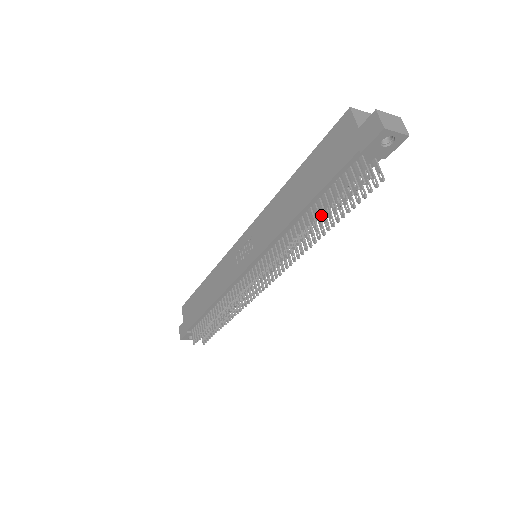
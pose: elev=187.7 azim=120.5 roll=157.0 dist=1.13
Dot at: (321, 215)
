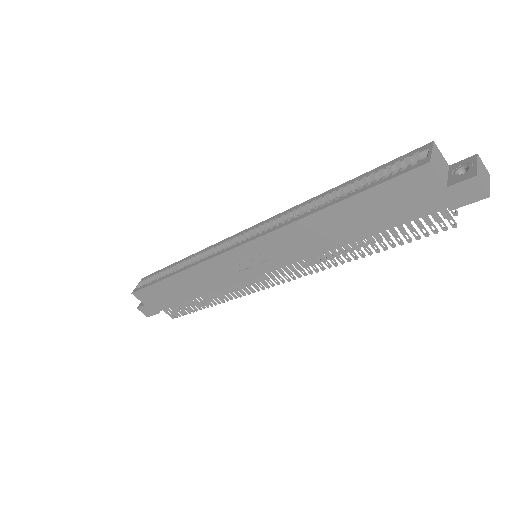
Dot at: occluded
